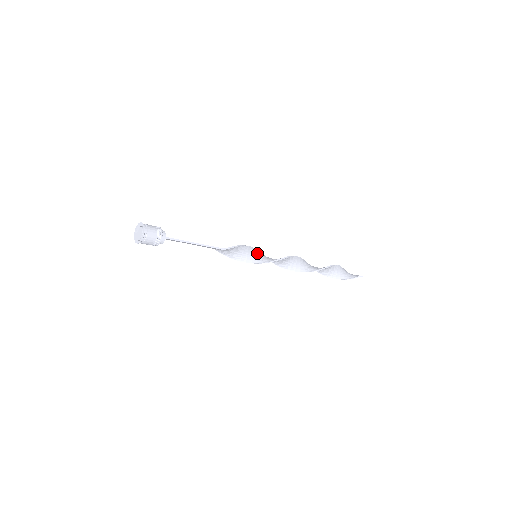
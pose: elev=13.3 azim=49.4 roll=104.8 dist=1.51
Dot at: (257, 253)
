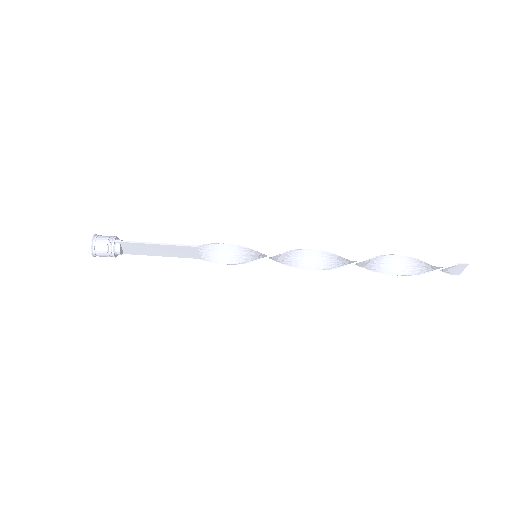
Dot at: (259, 254)
